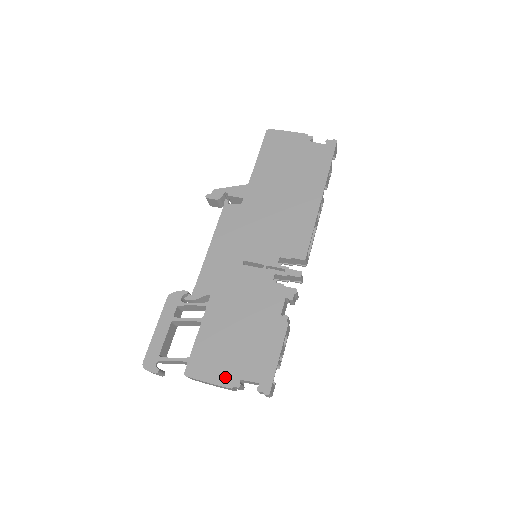
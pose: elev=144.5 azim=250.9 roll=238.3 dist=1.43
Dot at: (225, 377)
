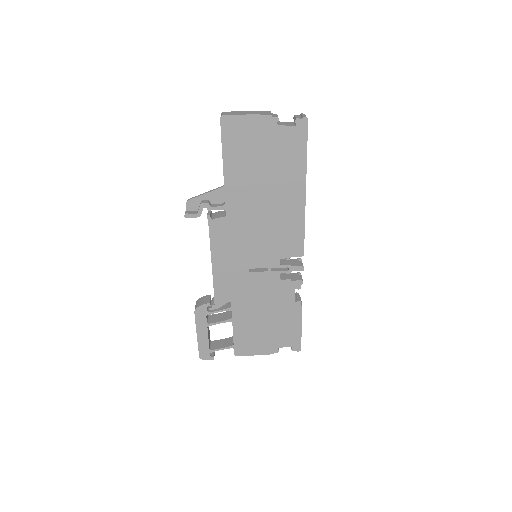
Dot at: (266, 349)
